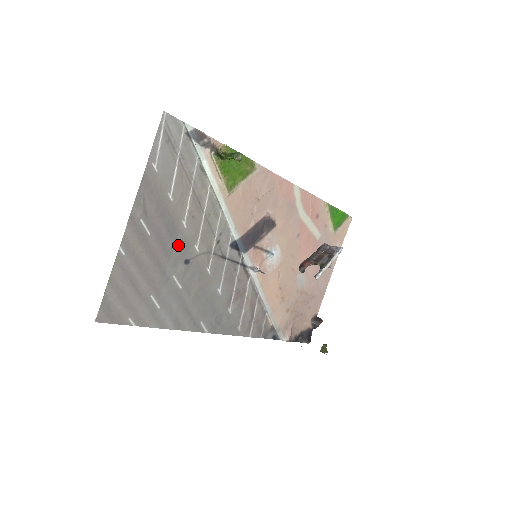
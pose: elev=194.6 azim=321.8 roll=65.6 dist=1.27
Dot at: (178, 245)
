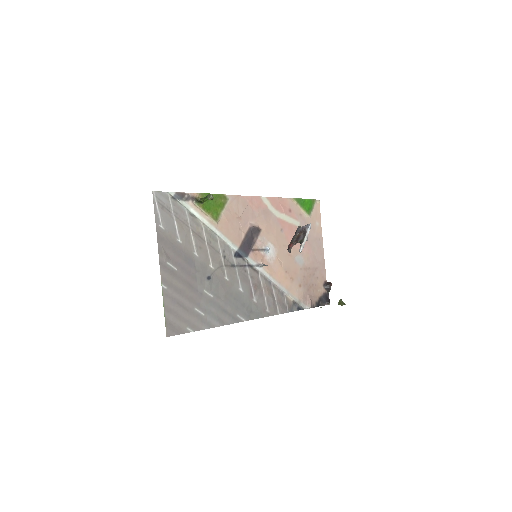
Dot at: (198, 269)
